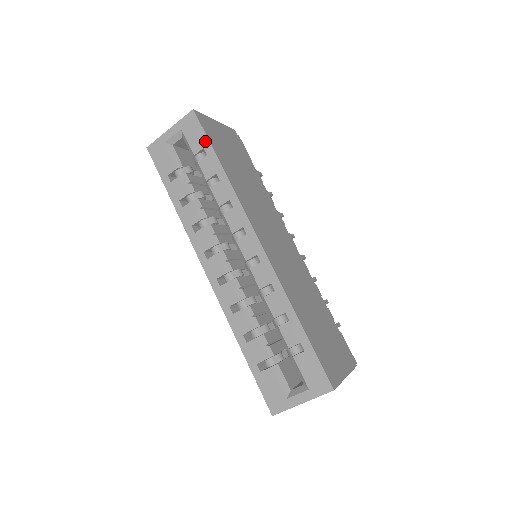
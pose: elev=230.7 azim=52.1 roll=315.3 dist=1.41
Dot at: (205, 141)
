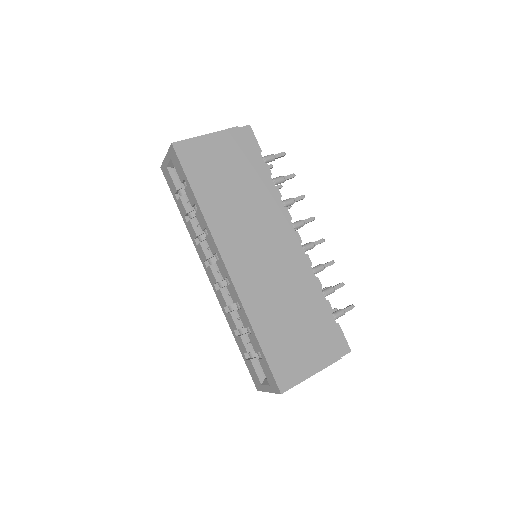
Dot at: (183, 174)
